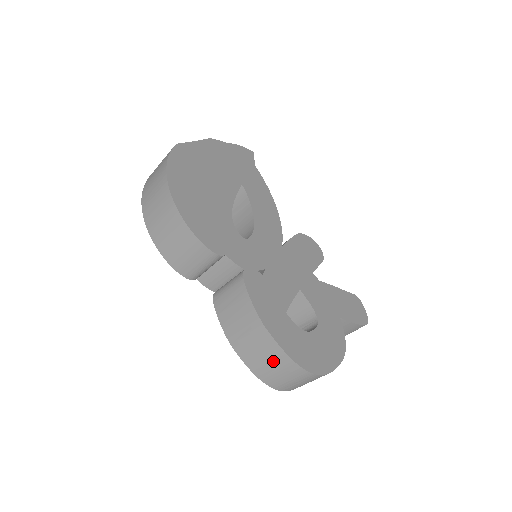
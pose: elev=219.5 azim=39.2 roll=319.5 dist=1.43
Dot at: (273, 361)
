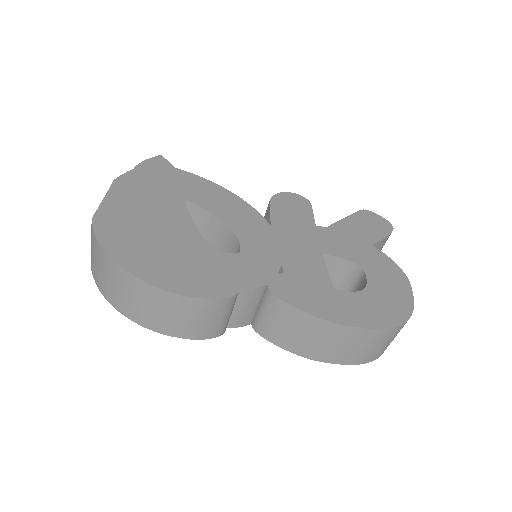
Dot at: (362, 343)
